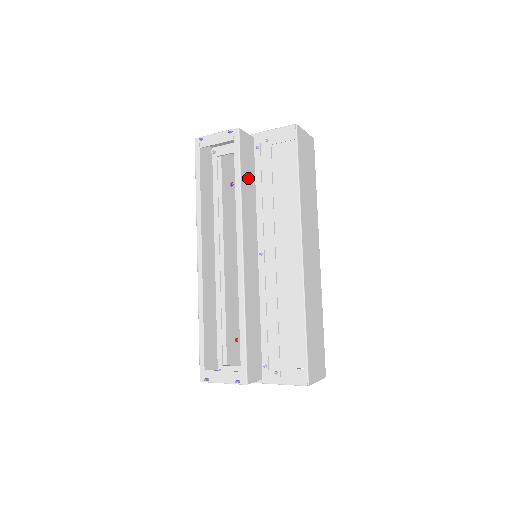
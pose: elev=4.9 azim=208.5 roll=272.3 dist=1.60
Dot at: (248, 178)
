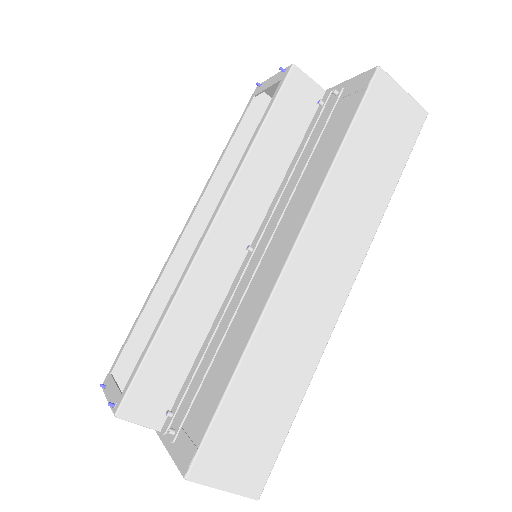
Dot at: (281, 137)
